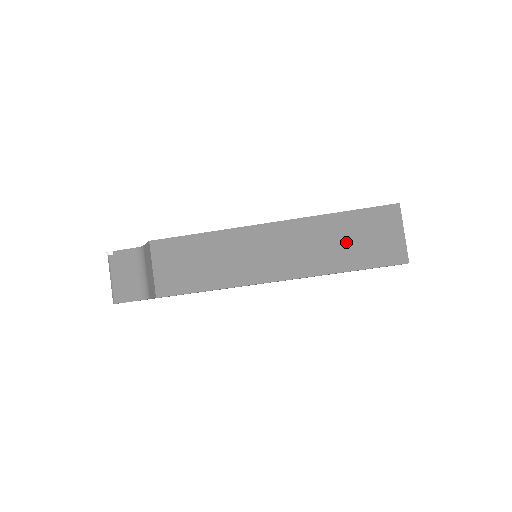
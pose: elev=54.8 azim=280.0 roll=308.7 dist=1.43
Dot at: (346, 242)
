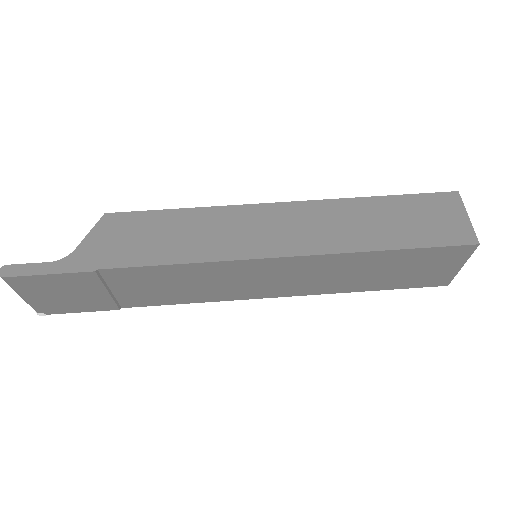
Dot at: occluded
